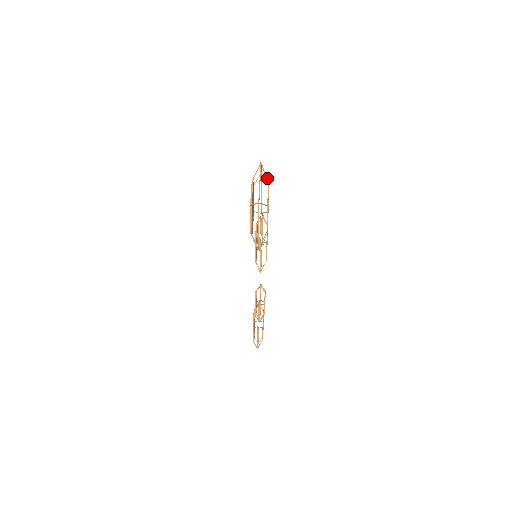
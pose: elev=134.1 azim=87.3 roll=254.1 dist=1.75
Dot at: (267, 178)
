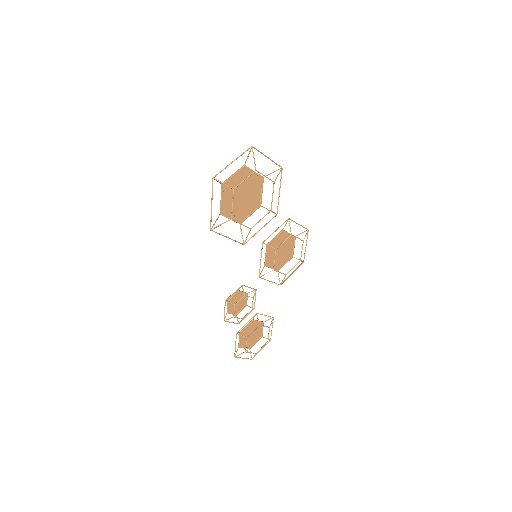
Dot at: (255, 165)
